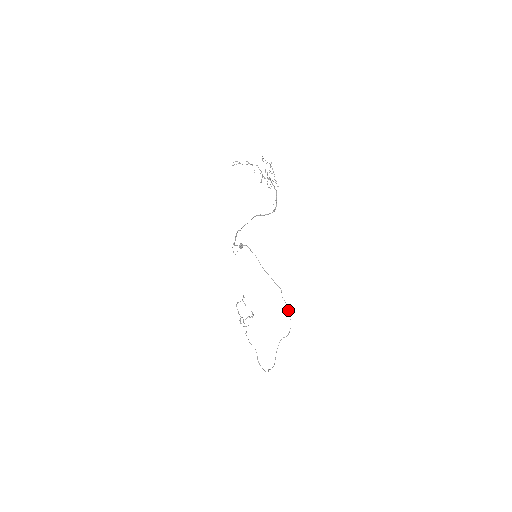
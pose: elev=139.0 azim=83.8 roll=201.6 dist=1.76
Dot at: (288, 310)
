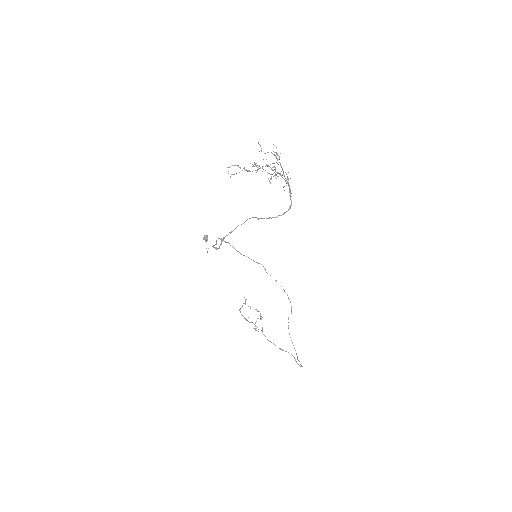
Dot at: occluded
